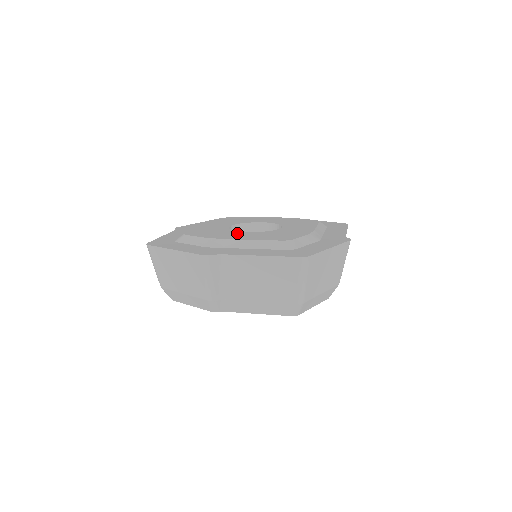
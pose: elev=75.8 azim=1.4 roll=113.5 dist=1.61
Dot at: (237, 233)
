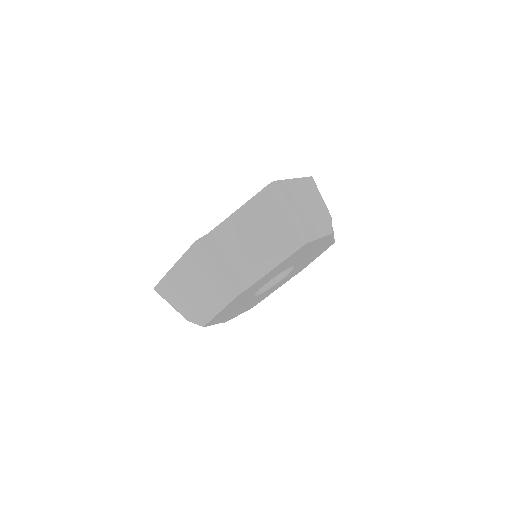
Dot at: occluded
